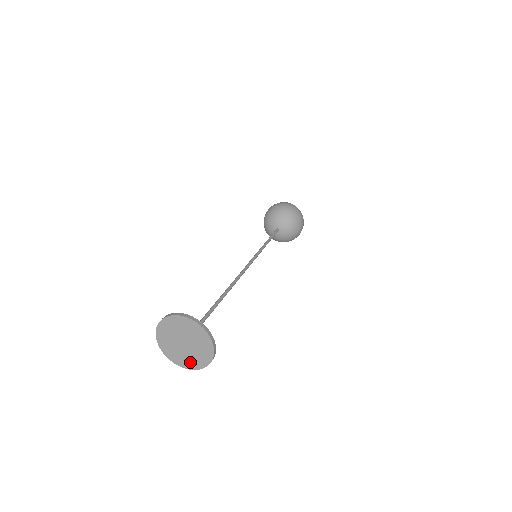
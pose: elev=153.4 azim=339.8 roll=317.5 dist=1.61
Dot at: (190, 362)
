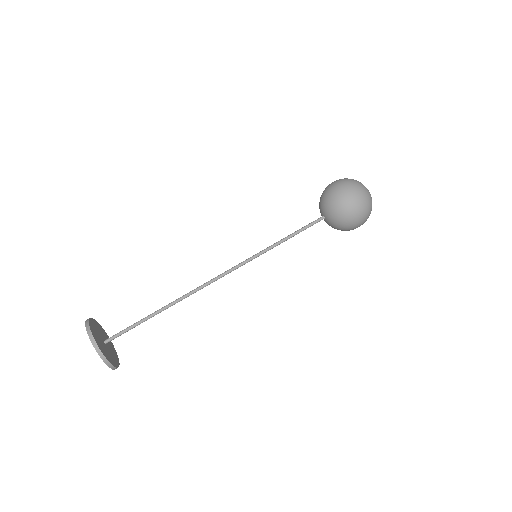
Dot at: occluded
